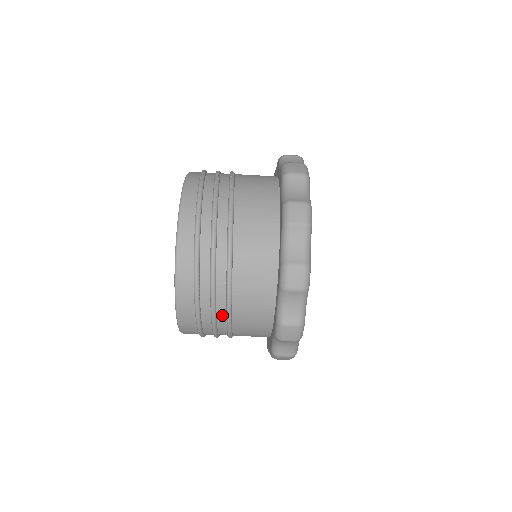
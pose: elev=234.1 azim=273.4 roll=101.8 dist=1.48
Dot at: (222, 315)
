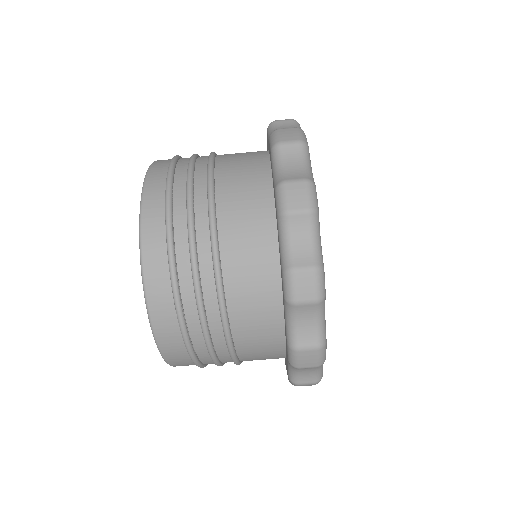
Dot at: (203, 224)
